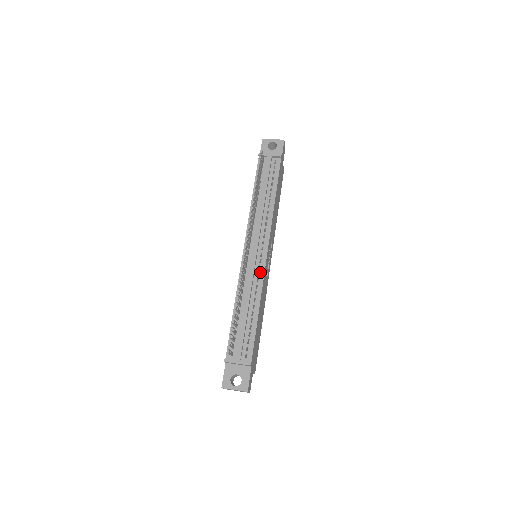
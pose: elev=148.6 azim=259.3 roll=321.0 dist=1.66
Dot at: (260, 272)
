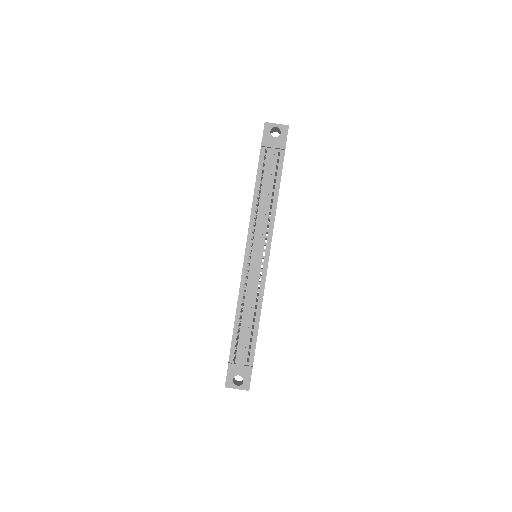
Dot at: (261, 279)
